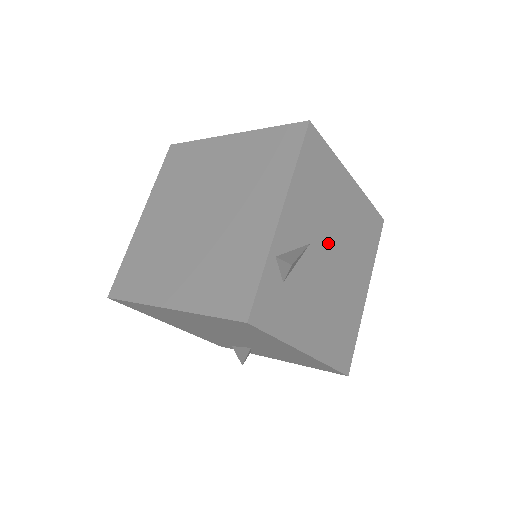
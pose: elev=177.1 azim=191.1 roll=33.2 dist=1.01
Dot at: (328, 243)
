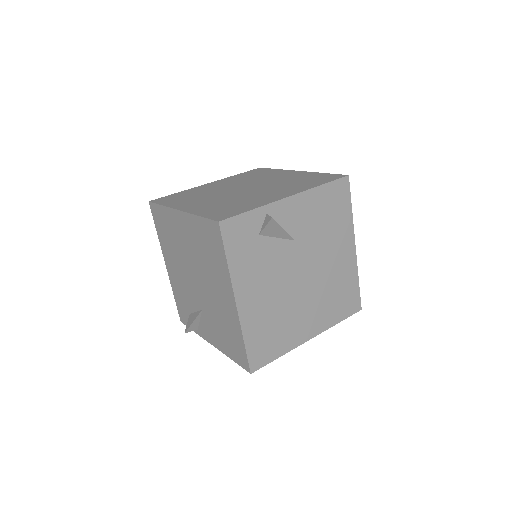
Dot at: (307, 259)
